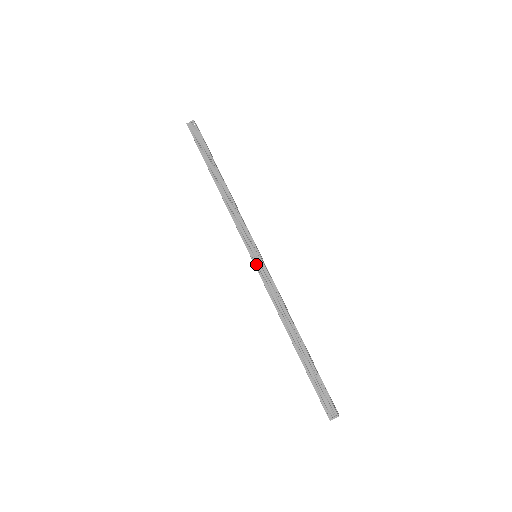
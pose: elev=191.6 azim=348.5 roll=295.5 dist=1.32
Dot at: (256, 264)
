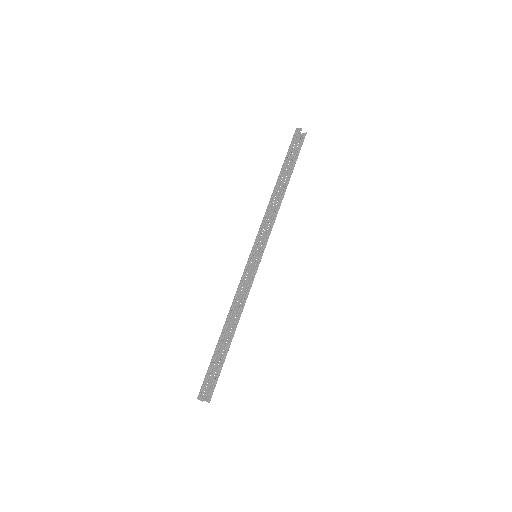
Dot at: (248, 261)
